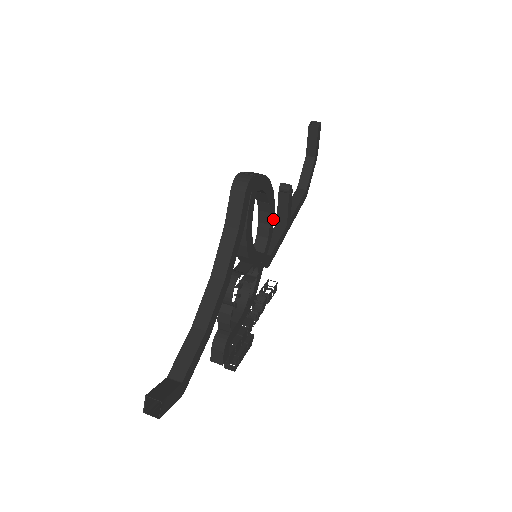
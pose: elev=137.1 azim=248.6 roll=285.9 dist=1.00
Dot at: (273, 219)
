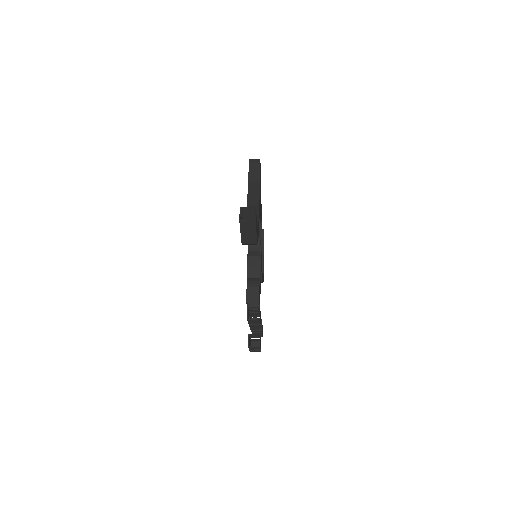
Dot at: occluded
